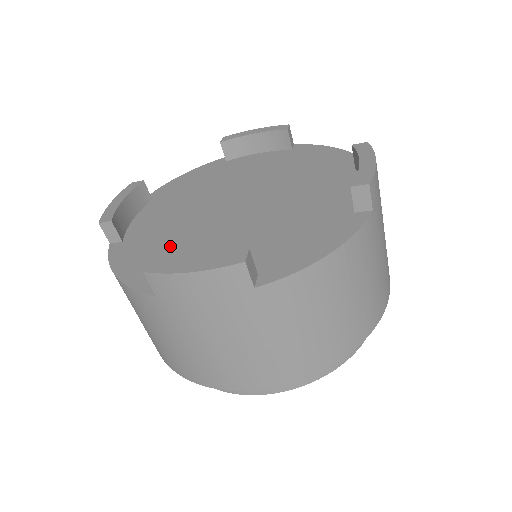
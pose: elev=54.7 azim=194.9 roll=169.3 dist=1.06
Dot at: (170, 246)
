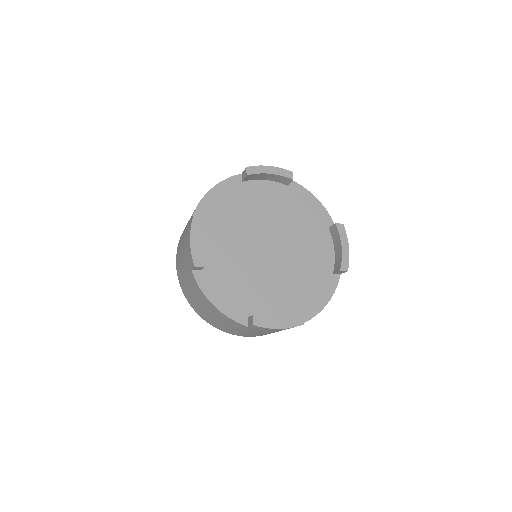
Dot at: (239, 283)
